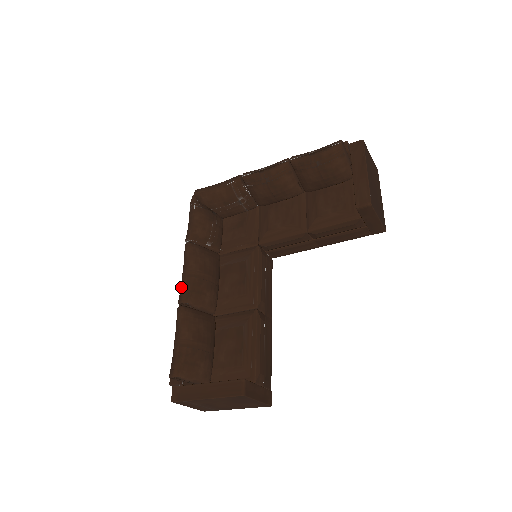
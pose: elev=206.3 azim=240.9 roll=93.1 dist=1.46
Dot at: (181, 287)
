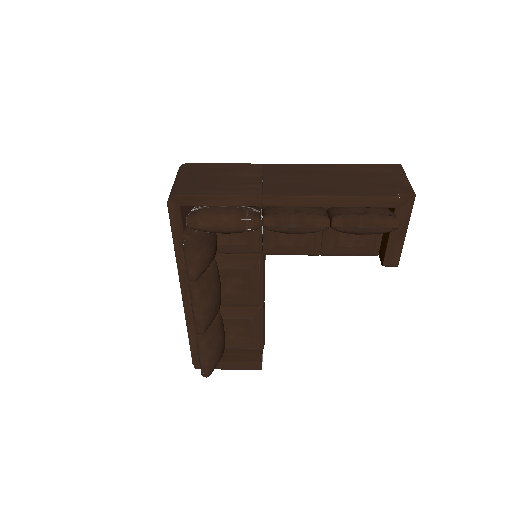
Dot at: (196, 322)
